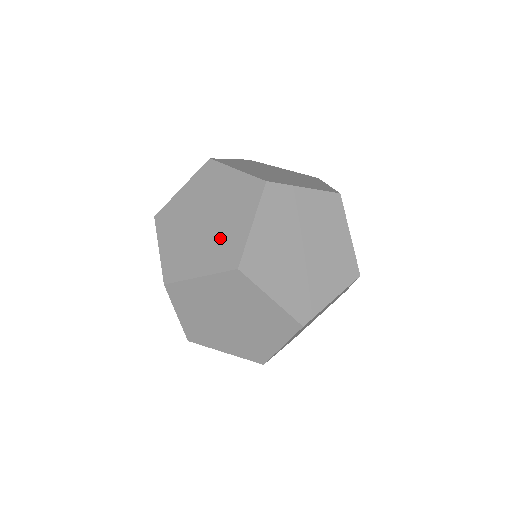
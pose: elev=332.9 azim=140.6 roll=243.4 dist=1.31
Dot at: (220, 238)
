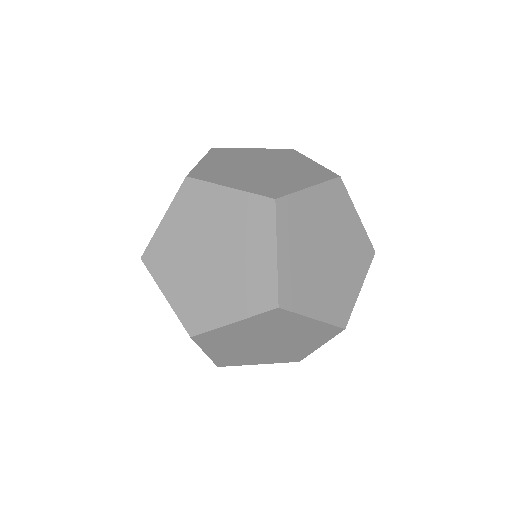
Dot at: (296, 170)
